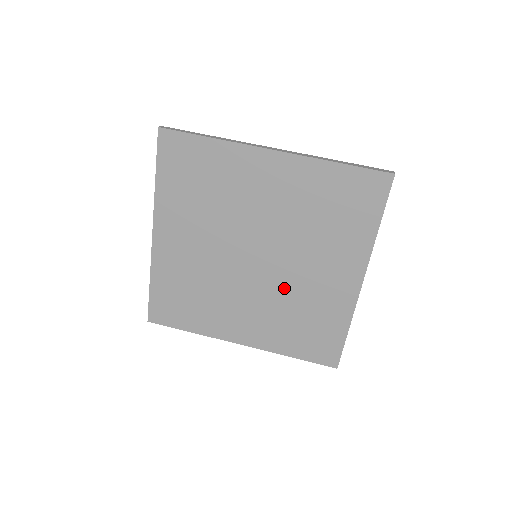
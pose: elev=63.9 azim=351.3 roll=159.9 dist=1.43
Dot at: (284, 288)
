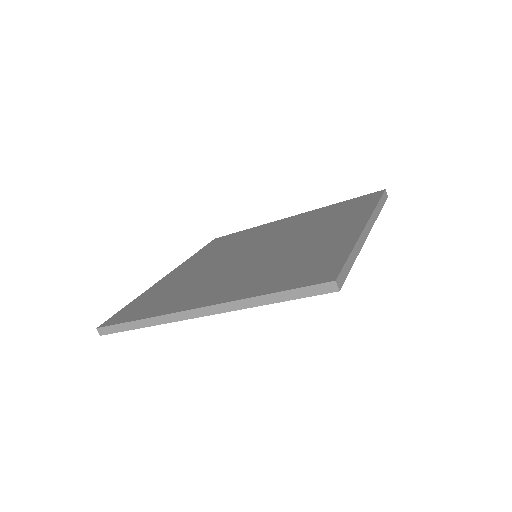
Dot at: occluded
